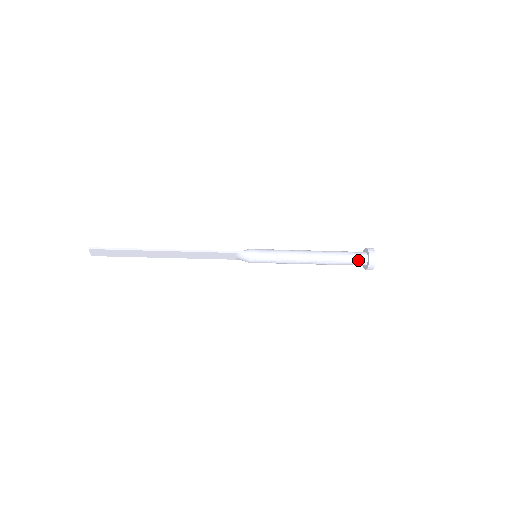
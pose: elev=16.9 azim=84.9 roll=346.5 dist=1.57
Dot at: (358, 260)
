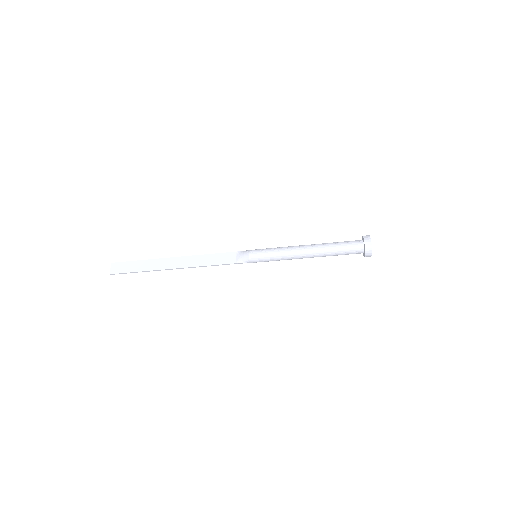
Dot at: (353, 241)
